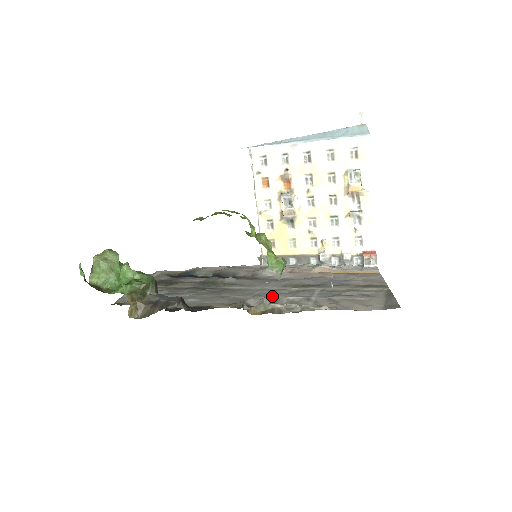
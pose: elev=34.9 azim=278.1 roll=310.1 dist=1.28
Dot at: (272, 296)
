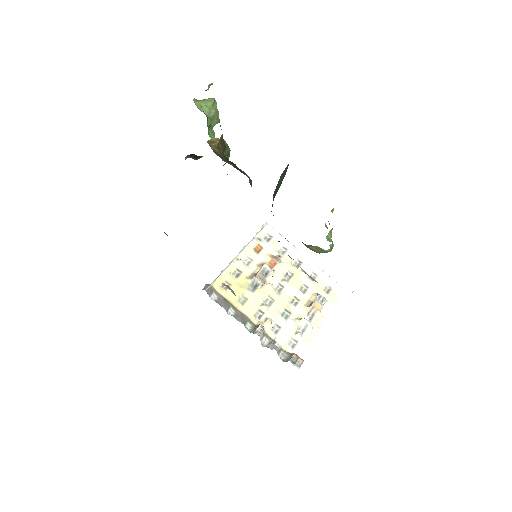
Dot at: occluded
